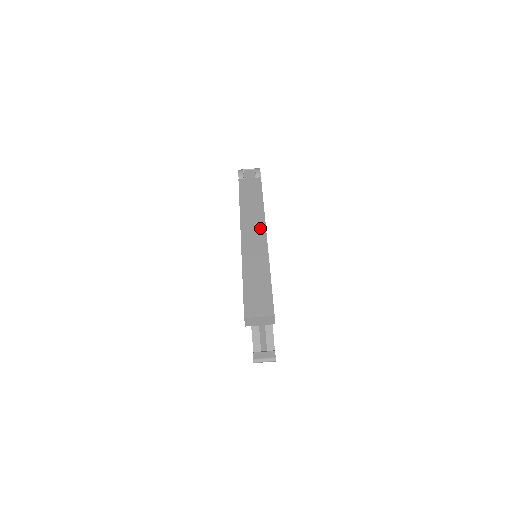
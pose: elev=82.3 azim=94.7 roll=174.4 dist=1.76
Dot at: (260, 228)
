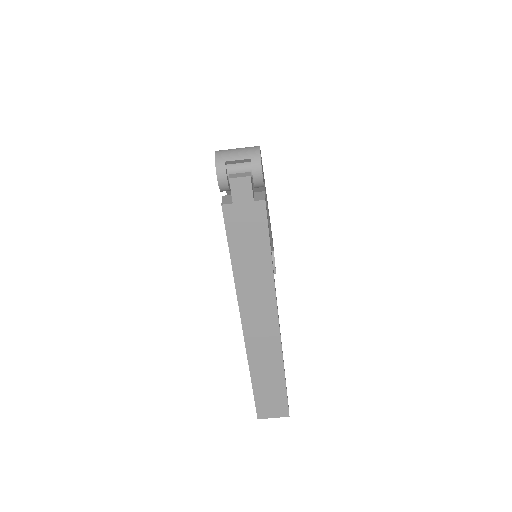
Dot at: (269, 313)
